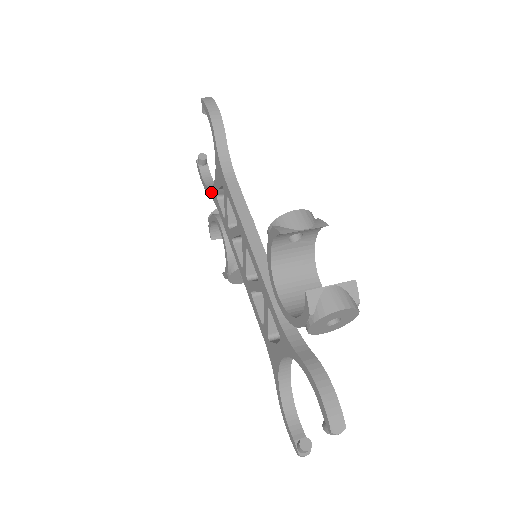
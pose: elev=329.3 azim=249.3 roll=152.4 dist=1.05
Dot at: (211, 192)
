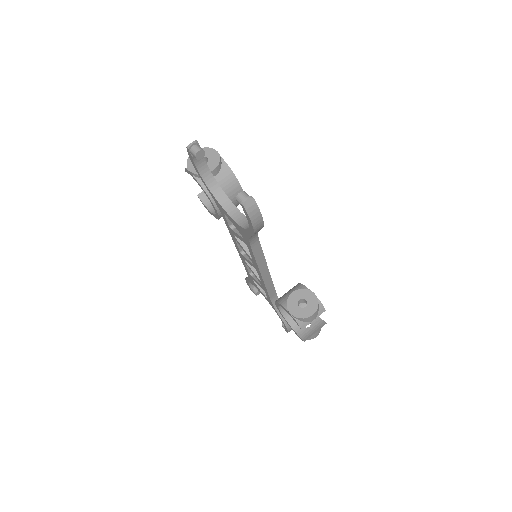
Dot at: (213, 197)
